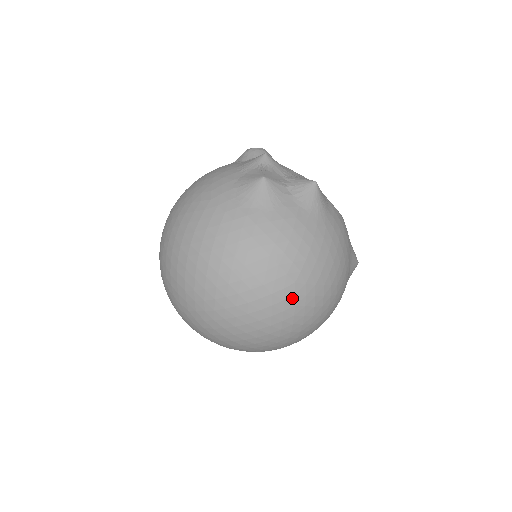
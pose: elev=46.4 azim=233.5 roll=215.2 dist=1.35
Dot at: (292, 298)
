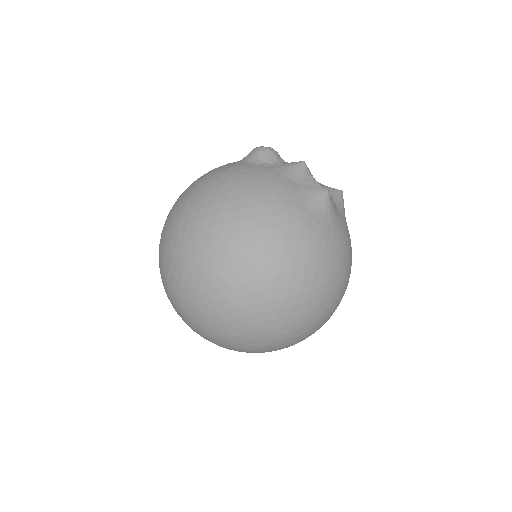
Dot at: occluded
